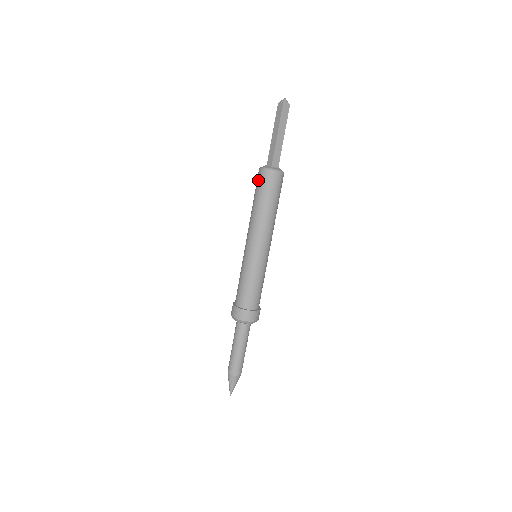
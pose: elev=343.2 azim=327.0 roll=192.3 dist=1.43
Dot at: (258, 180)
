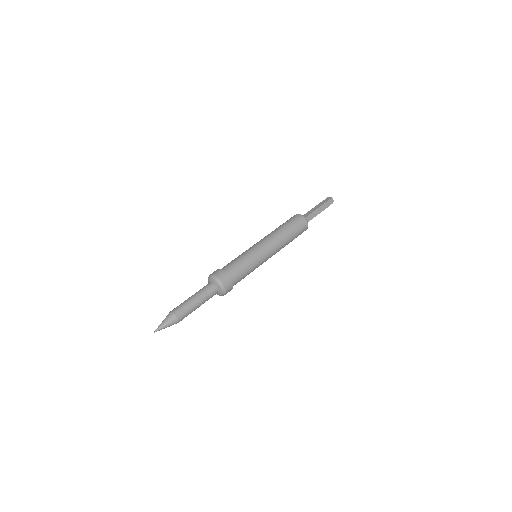
Dot at: (292, 218)
